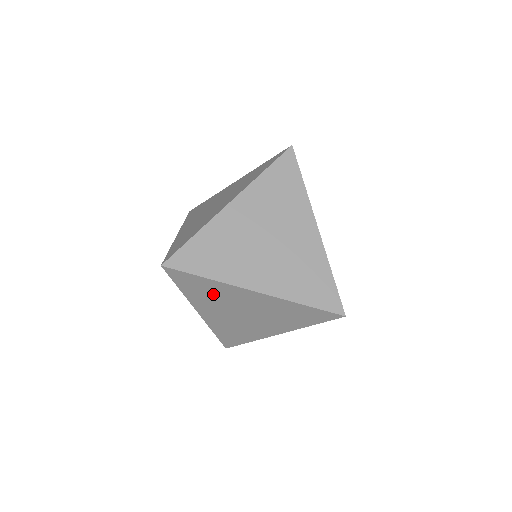
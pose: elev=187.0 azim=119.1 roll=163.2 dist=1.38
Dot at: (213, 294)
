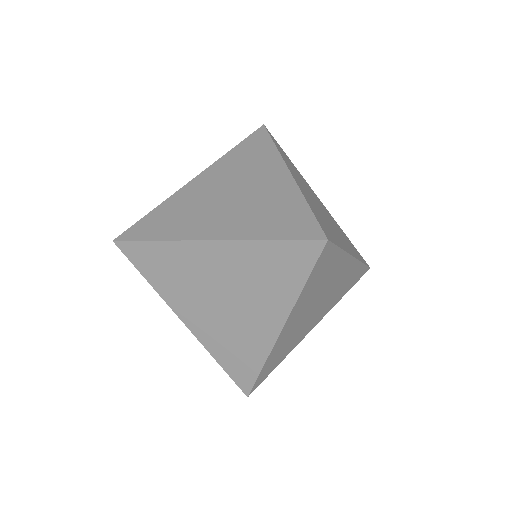
Dot at: (176, 271)
